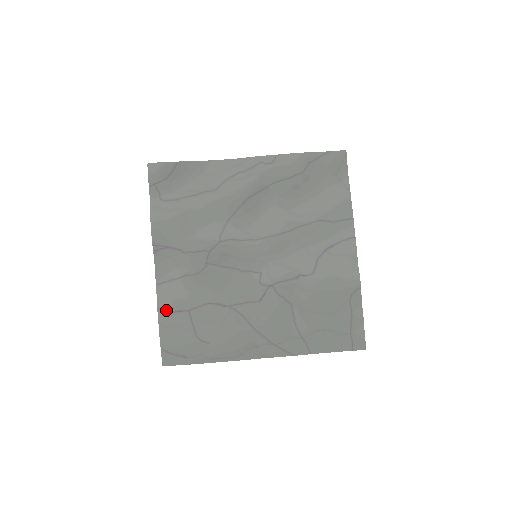
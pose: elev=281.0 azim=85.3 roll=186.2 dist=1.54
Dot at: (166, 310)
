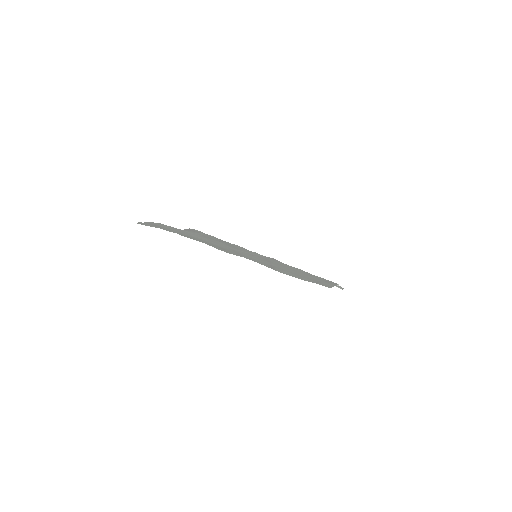
Dot at: (170, 226)
